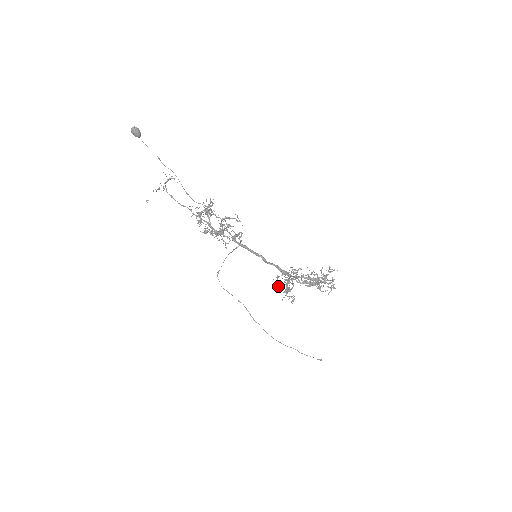
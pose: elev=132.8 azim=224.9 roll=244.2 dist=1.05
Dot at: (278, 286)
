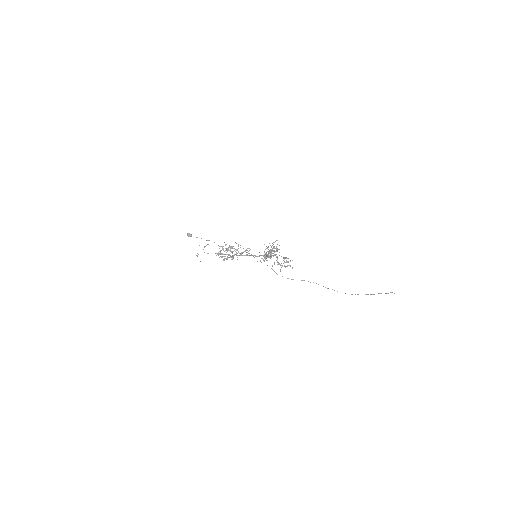
Dot at: (277, 264)
